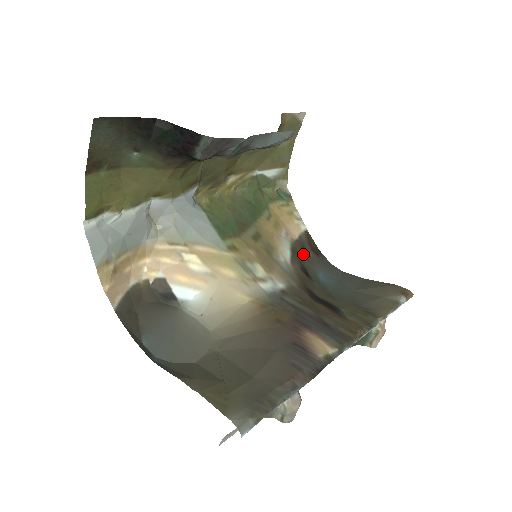
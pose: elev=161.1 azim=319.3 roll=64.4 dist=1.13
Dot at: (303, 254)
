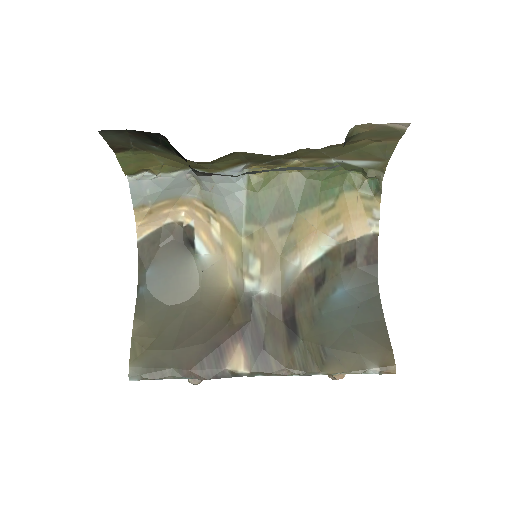
Dot at: (345, 259)
